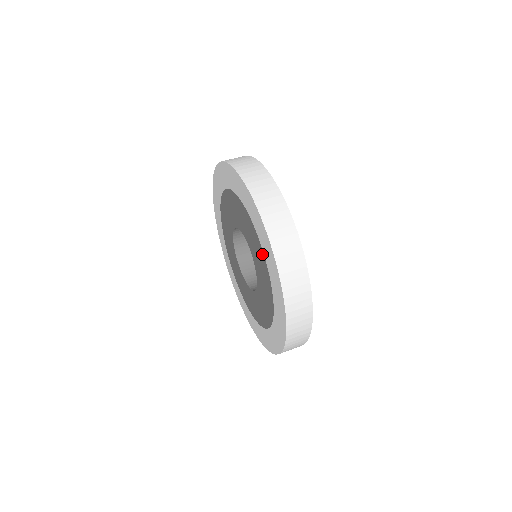
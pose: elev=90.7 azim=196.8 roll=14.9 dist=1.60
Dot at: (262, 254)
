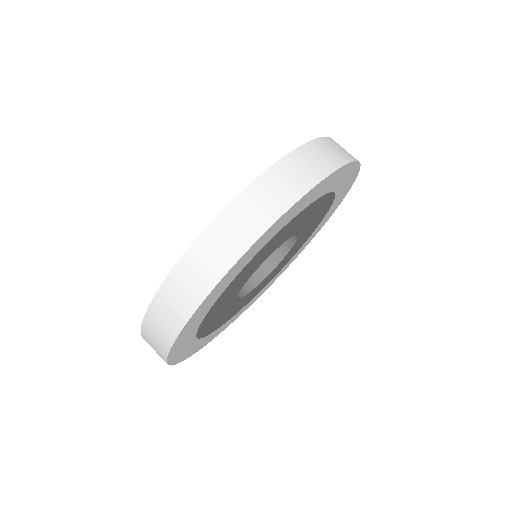
Dot at: occluded
